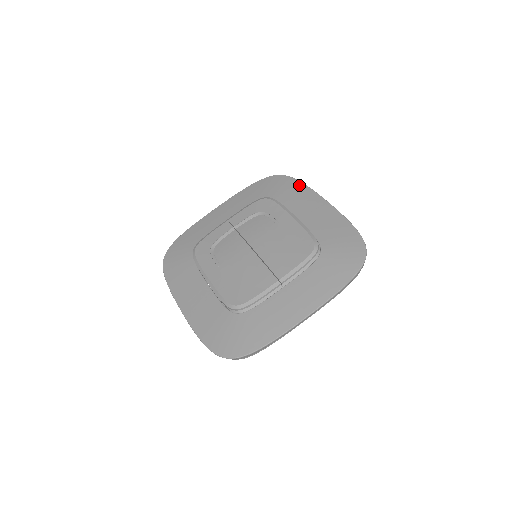
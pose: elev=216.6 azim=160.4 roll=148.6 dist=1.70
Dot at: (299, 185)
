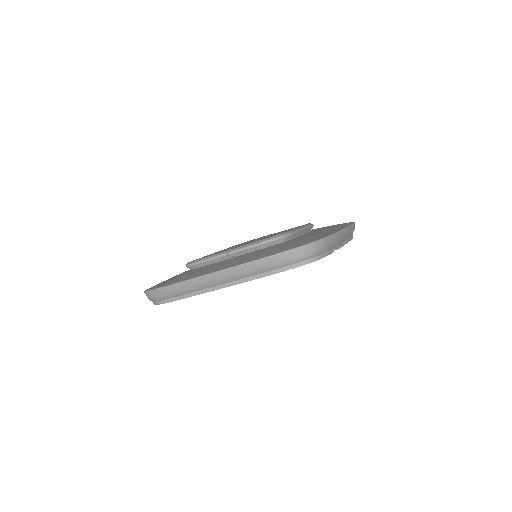
Dot at: (348, 223)
